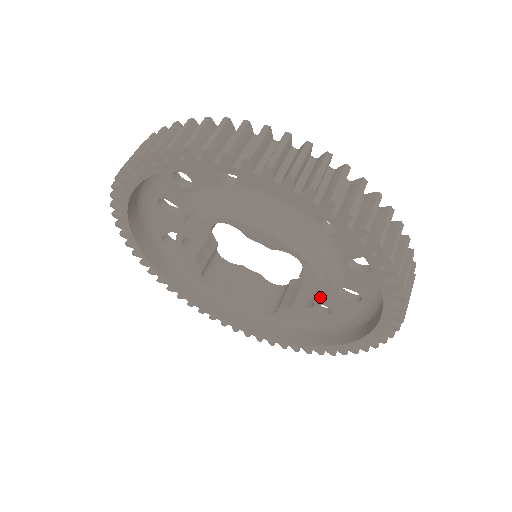
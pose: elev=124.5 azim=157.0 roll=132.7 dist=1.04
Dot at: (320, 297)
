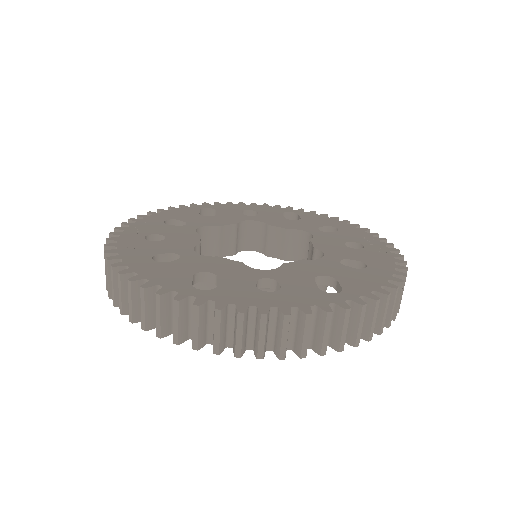
Dot at: occluded
